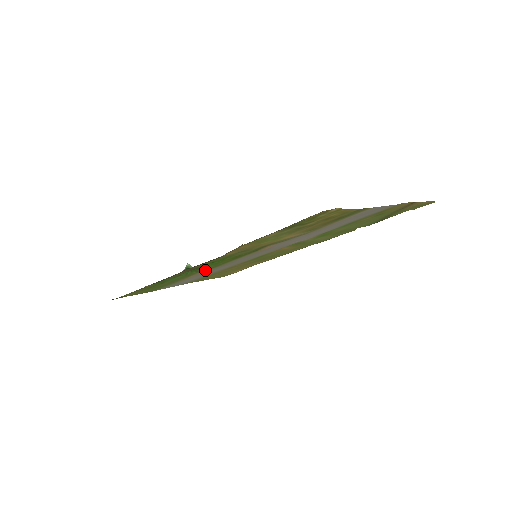
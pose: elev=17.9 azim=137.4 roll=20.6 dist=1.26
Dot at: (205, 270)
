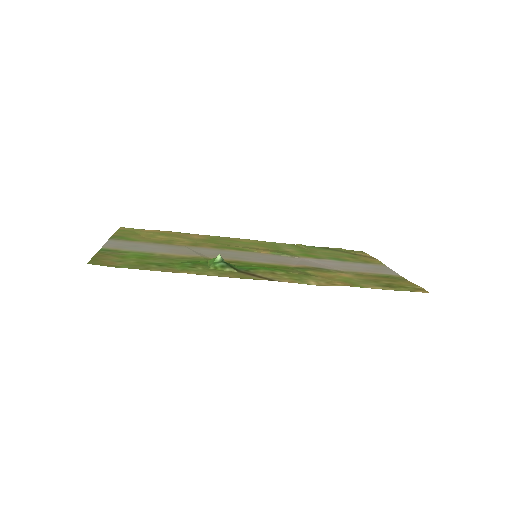
Dot at: occluded
